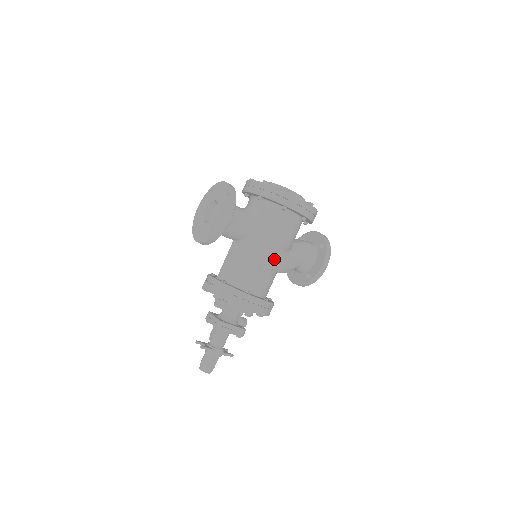
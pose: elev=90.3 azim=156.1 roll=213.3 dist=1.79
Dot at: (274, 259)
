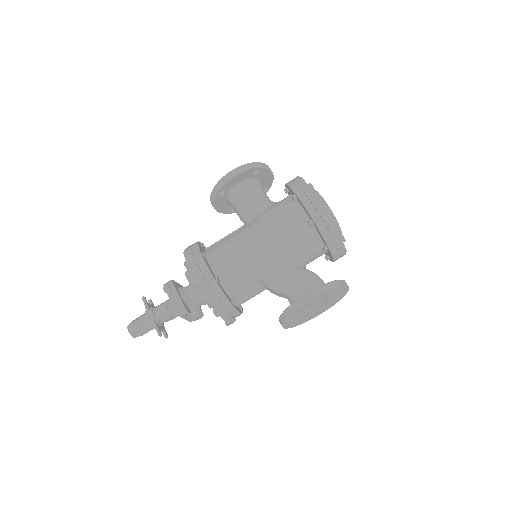
Dot at: (256, 247)
